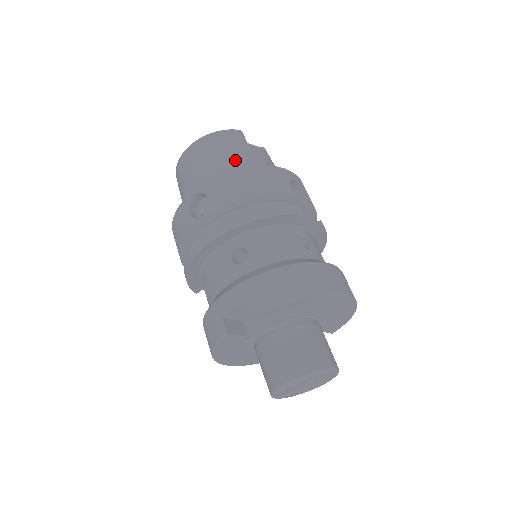
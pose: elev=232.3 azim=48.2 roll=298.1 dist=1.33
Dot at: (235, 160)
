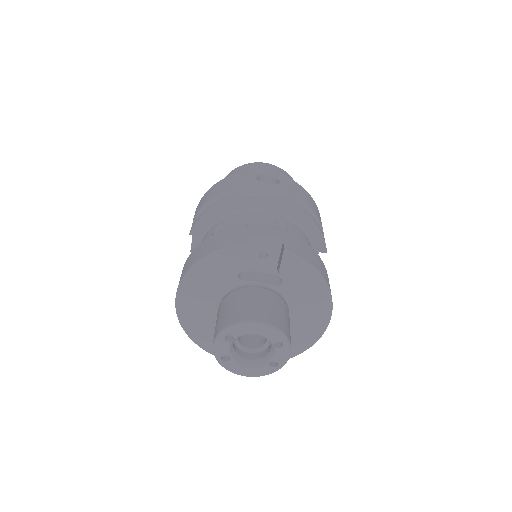
Dot at: occluded
